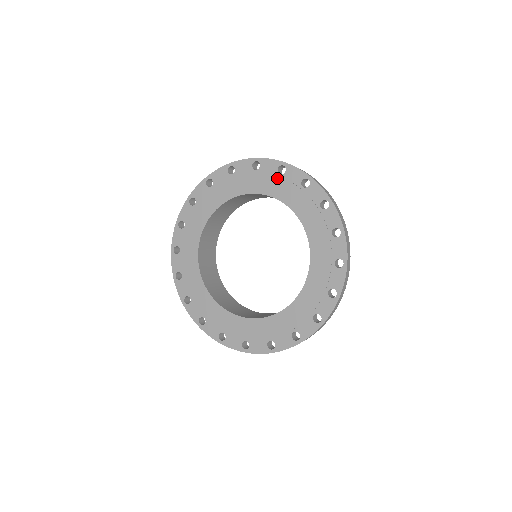
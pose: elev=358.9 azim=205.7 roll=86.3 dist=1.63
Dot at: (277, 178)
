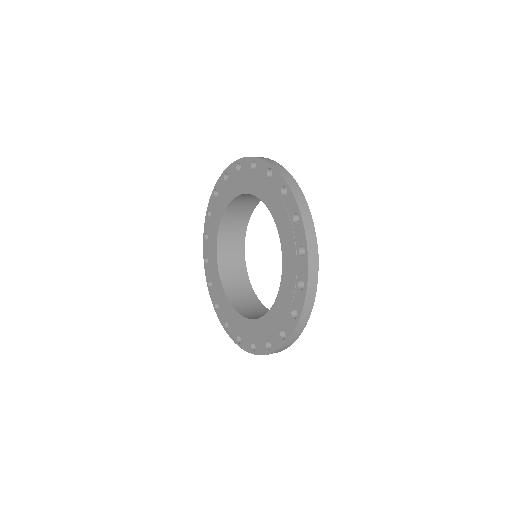
Dot at: (289, 221)
